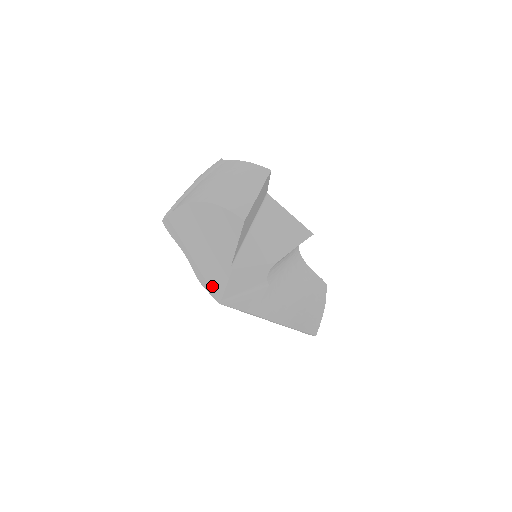
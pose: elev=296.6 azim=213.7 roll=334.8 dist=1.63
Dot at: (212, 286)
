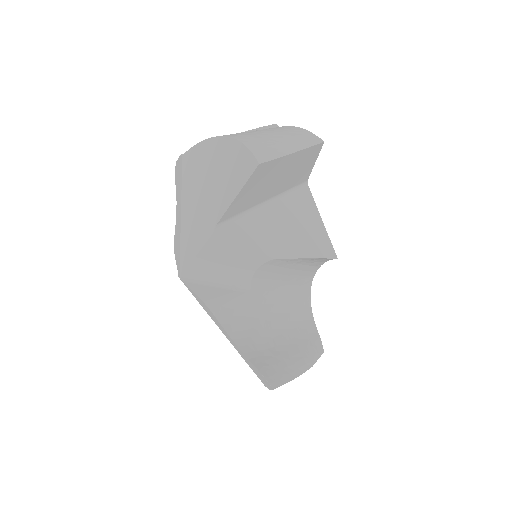
Dot at: (183, 251)
